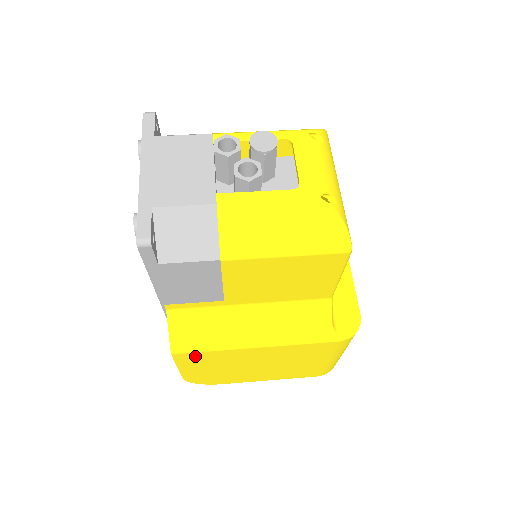
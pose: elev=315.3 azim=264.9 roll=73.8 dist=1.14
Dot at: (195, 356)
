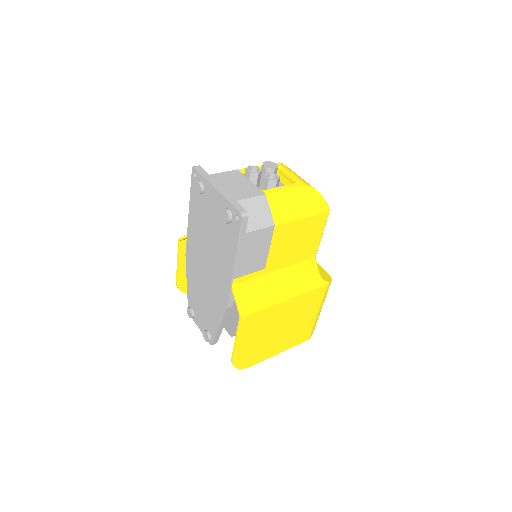
Dot at: (252, 319)
